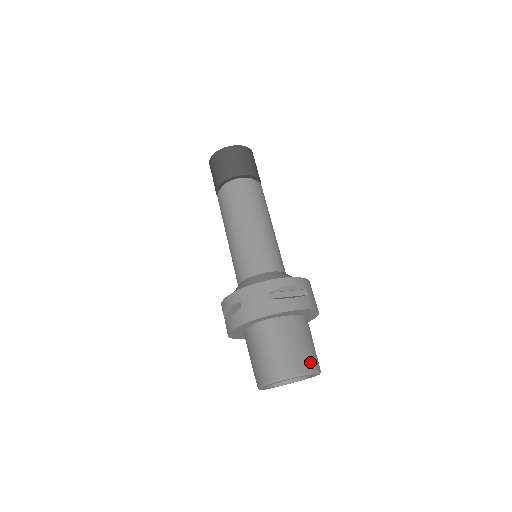
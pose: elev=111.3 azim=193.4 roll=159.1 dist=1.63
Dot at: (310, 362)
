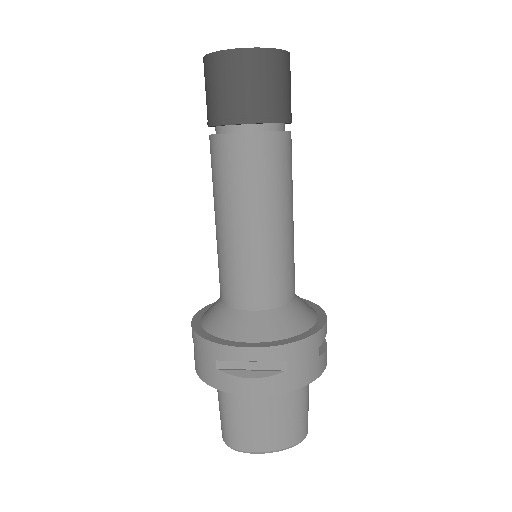
Dot at: (277, 439)
